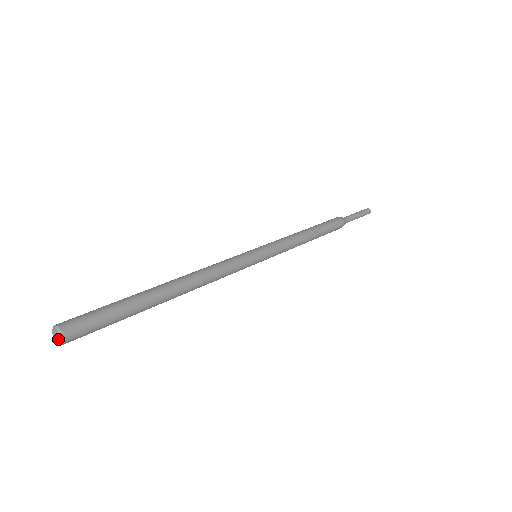
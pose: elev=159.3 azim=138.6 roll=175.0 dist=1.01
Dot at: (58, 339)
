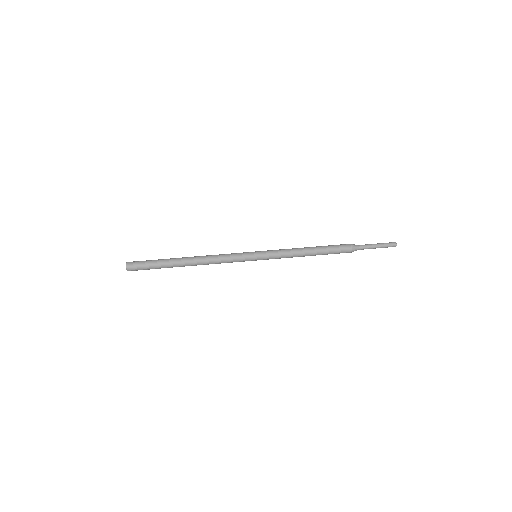
Dot at: (127, 268)
